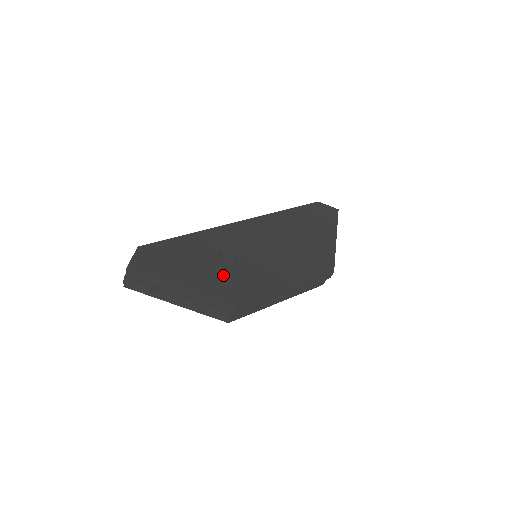
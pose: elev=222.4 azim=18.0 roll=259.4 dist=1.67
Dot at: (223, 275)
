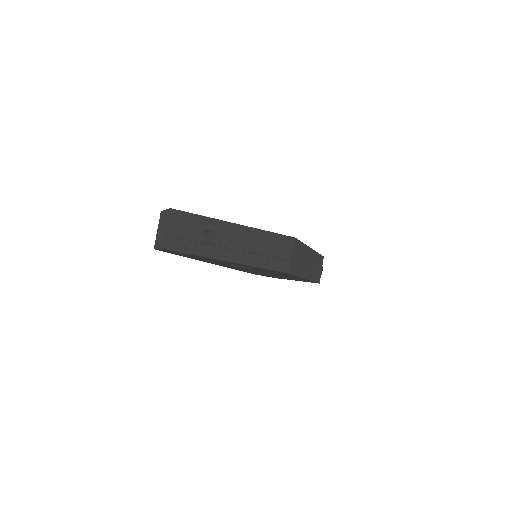
Dot at: occluded
